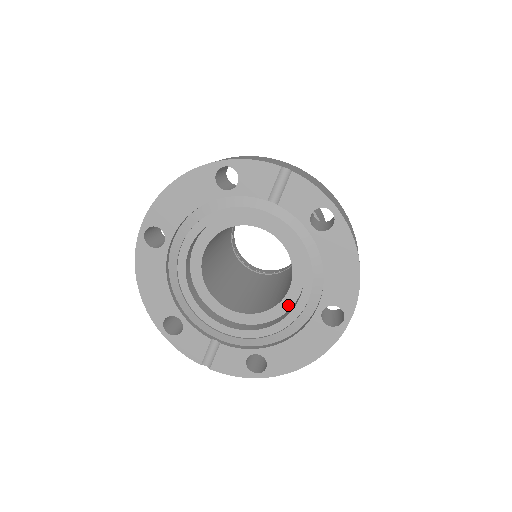
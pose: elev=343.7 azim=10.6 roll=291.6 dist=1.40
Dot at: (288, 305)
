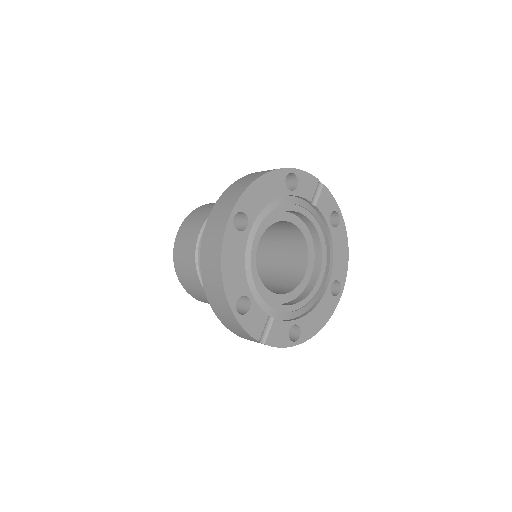
Dot at: (304, 285)
